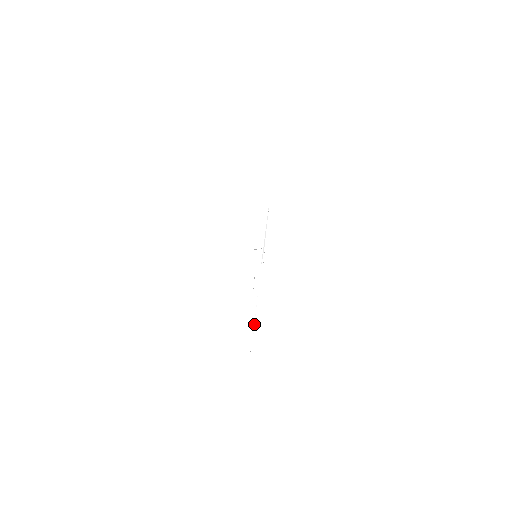
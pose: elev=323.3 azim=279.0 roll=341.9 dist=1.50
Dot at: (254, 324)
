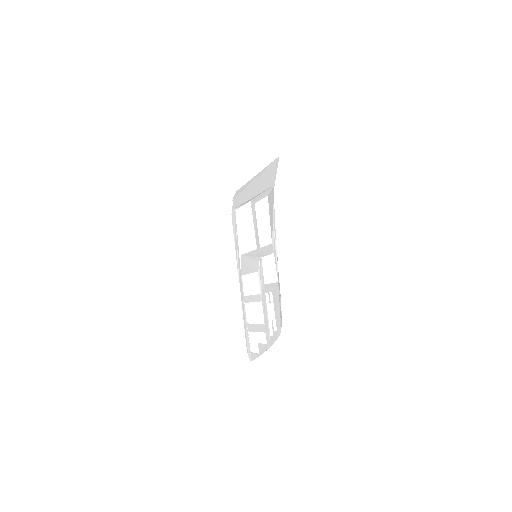
Dot at: (247, 328)
